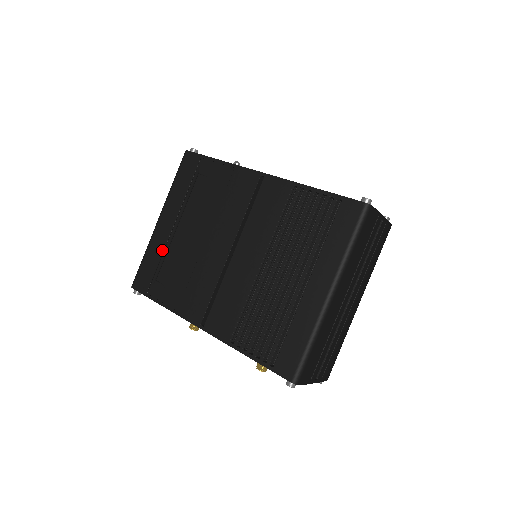
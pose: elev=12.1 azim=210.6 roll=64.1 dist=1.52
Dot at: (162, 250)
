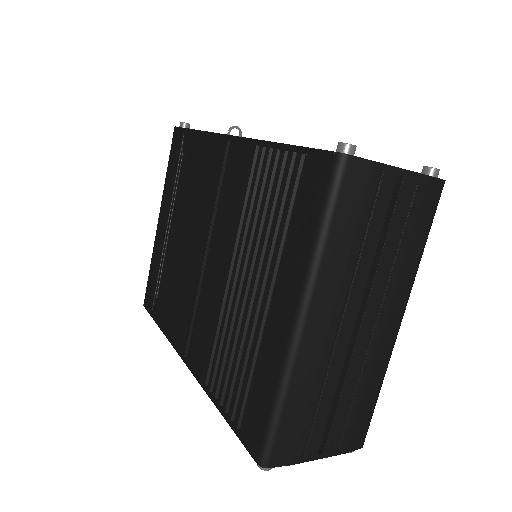
Dot at: (160, 258)
